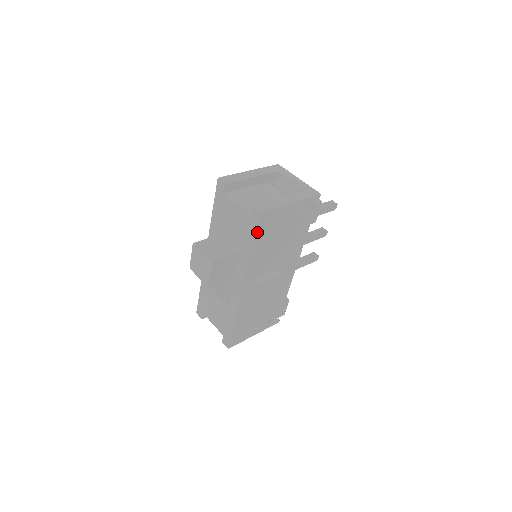
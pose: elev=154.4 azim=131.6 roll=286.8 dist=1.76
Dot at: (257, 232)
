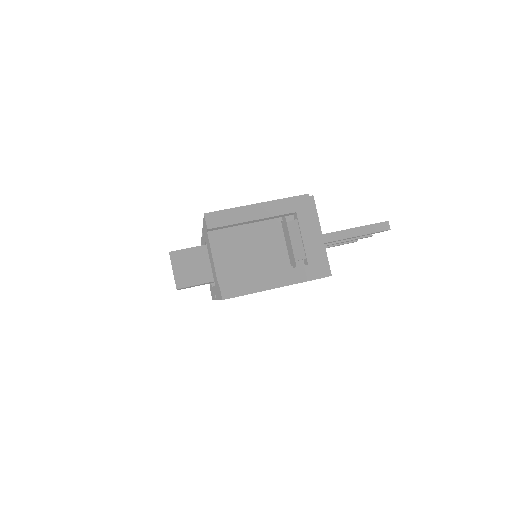
Dot at: occluded
